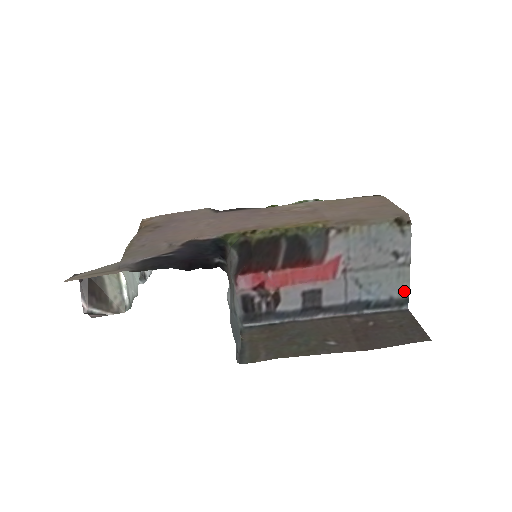
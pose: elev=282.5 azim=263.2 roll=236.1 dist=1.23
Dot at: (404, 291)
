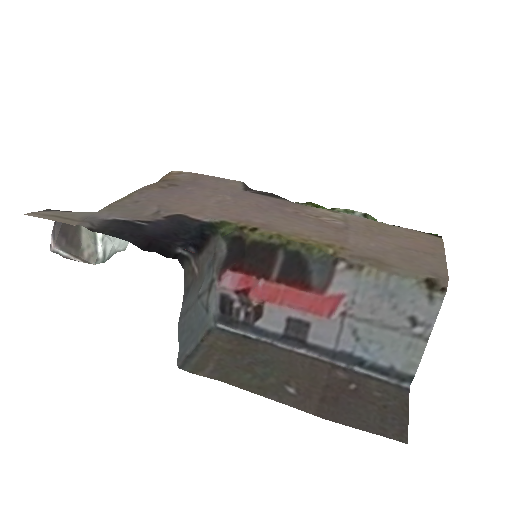
Dot at: (410, 367)
